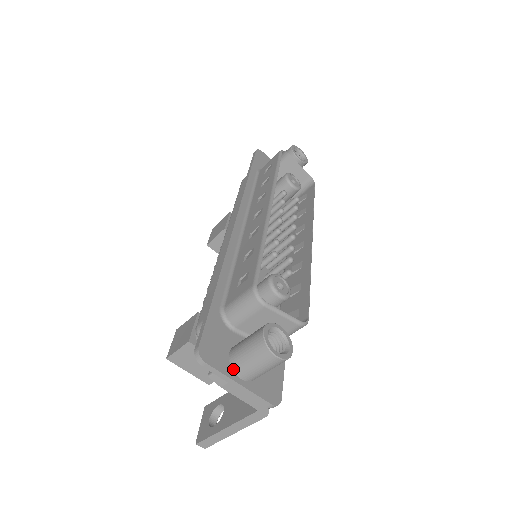
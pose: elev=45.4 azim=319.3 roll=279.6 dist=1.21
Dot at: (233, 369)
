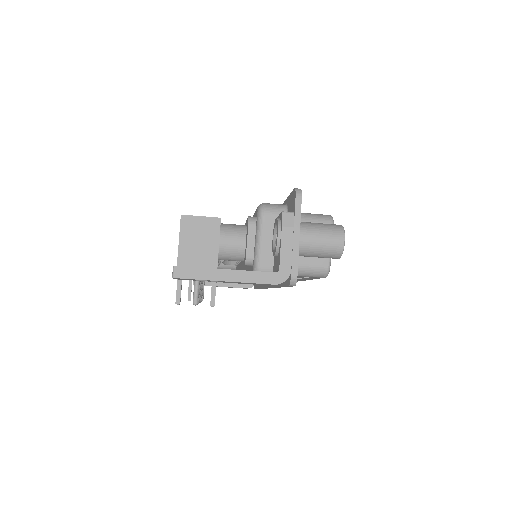
Dot at: (300, 226)
